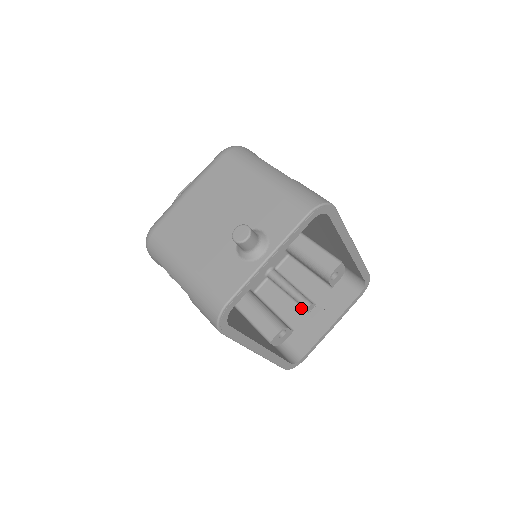
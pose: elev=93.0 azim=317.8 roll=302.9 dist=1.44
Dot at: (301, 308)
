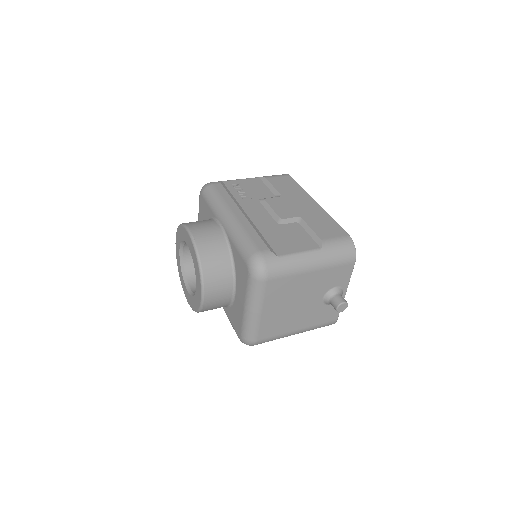
Dot at: occluded
